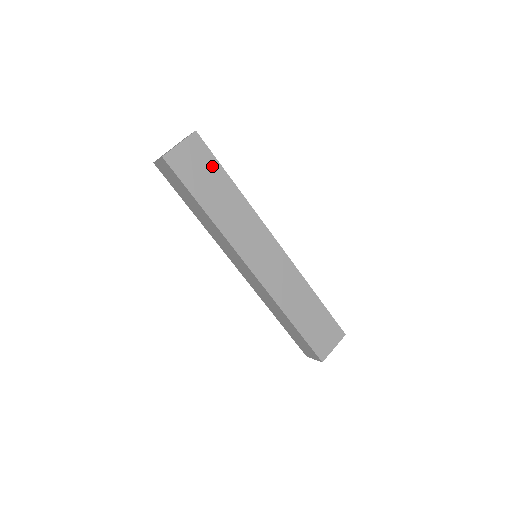
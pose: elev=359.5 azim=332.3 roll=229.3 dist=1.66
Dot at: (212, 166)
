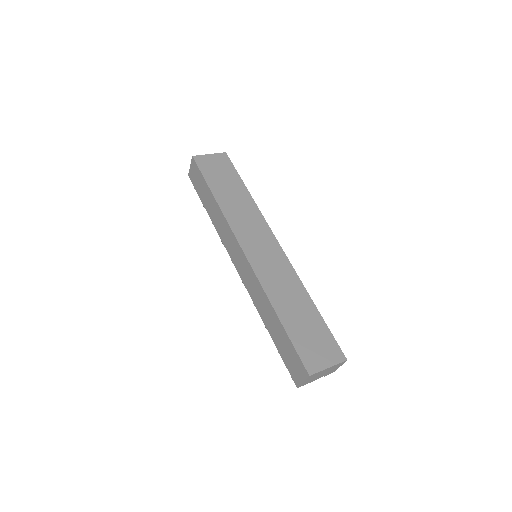
Dot at: (232, 174)
